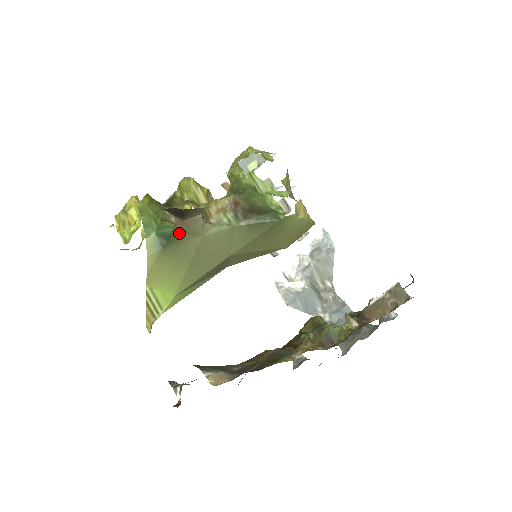
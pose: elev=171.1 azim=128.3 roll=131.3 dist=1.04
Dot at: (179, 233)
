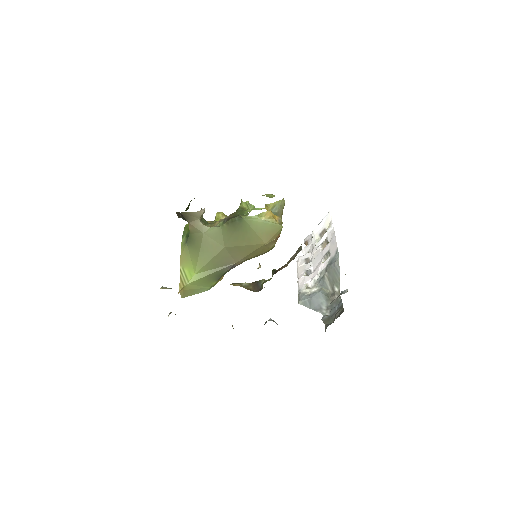
Dot at: (192, 232)
